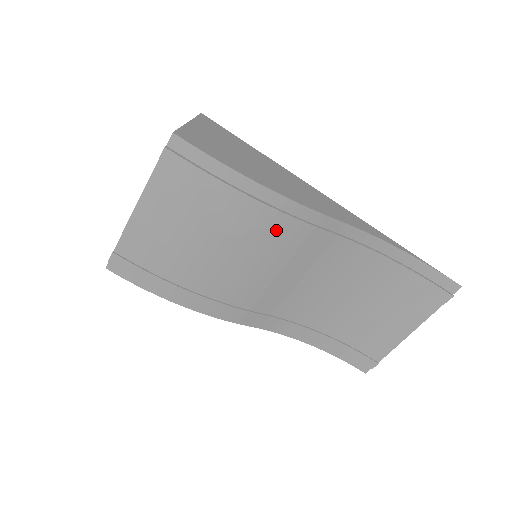
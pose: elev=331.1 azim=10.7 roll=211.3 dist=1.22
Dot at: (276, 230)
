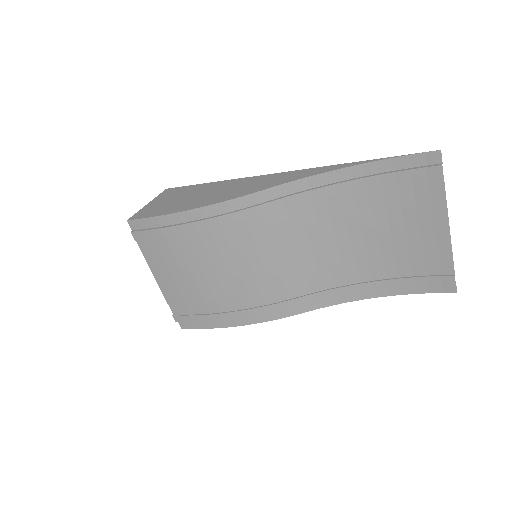
Dot at: (233, 230)
